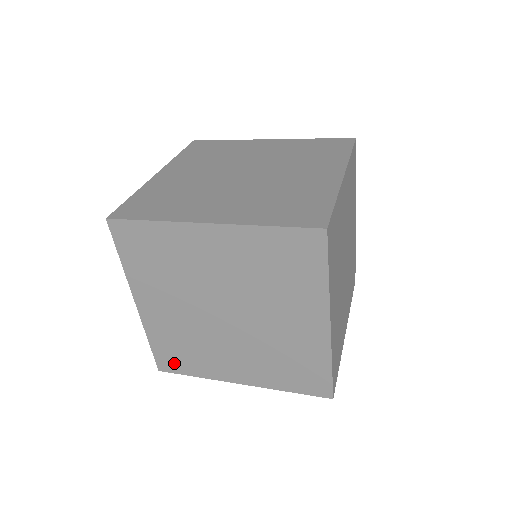
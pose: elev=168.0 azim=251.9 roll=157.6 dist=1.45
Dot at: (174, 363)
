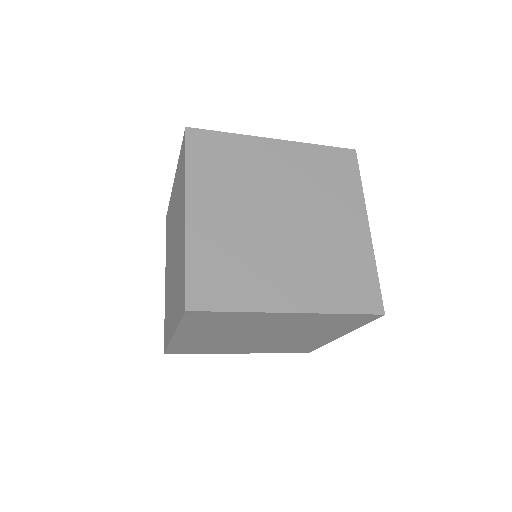
Dot at: (212, 293)
